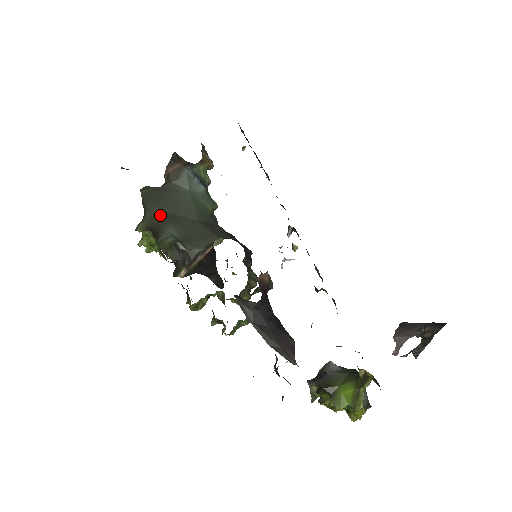
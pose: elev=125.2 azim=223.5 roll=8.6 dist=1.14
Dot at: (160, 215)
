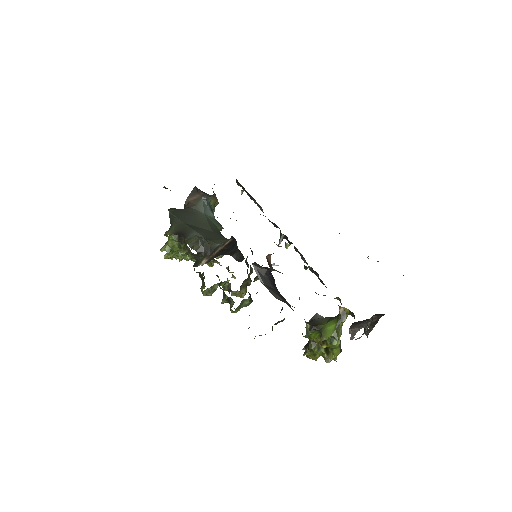
Dot at: (185, 225)
